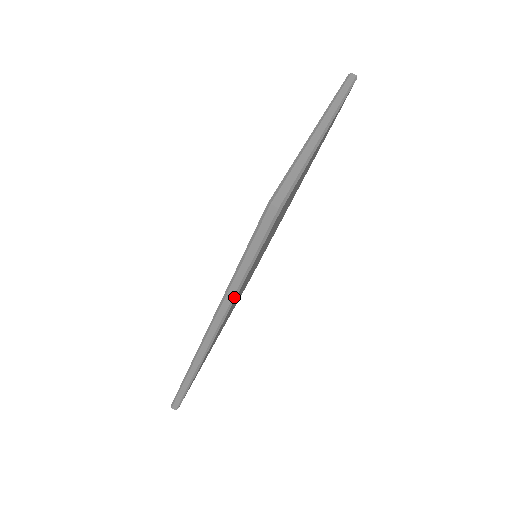
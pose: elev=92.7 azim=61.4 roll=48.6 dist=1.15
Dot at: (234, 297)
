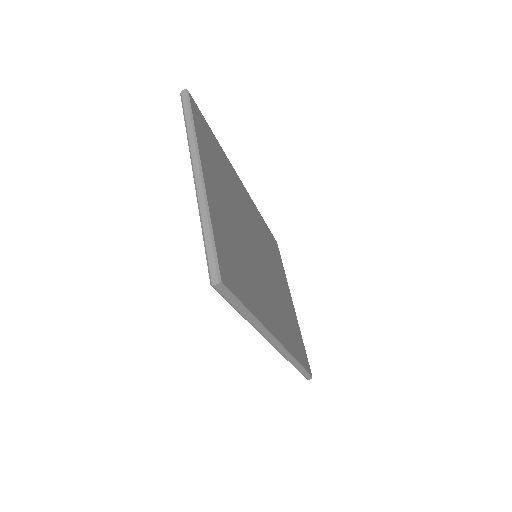
Dot at: (259, 324)
